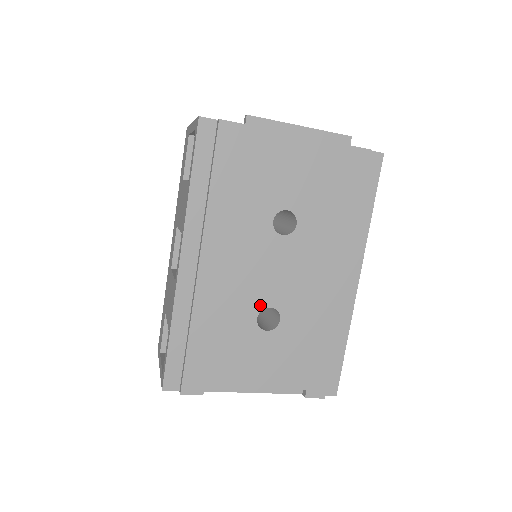
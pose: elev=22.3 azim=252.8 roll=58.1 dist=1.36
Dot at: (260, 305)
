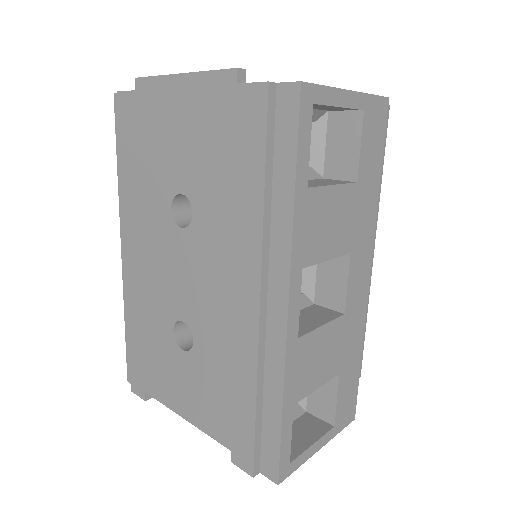
Dot at: (174, 315)
